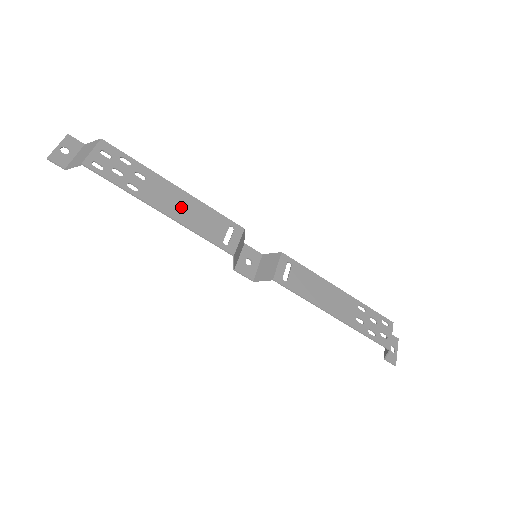
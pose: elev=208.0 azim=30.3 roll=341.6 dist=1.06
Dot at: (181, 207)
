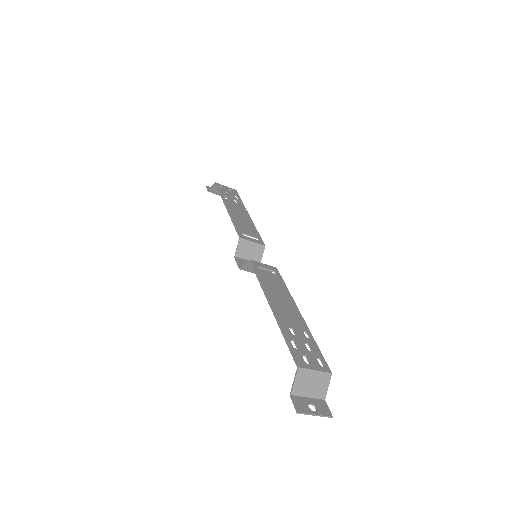
Dot at: (240, 215)
